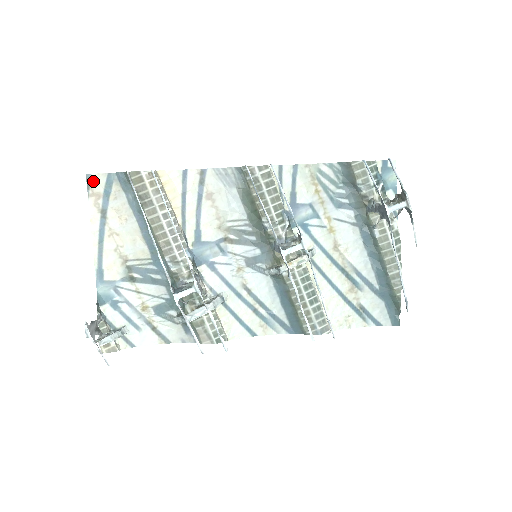
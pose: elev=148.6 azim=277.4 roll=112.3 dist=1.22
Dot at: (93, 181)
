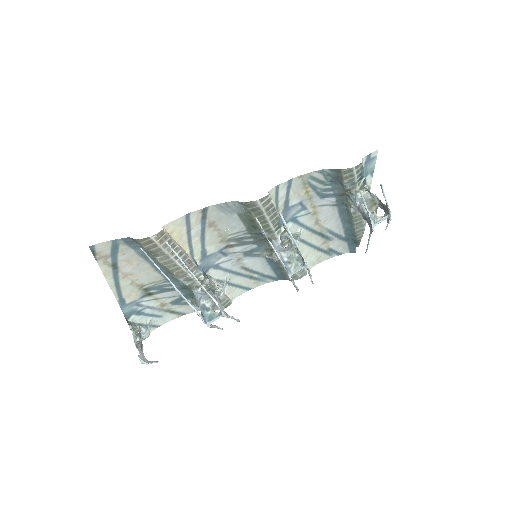
Dot at: (98, 249)
